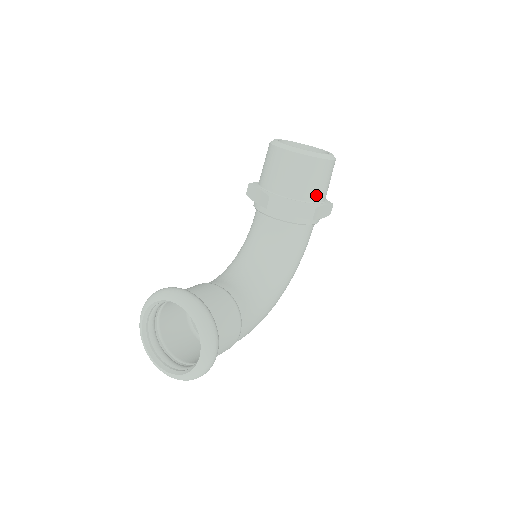
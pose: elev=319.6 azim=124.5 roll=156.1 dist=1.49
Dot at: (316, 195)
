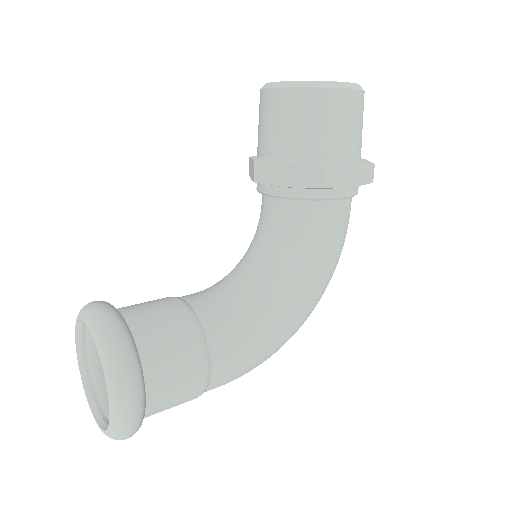
Dot at: (328, 149)
